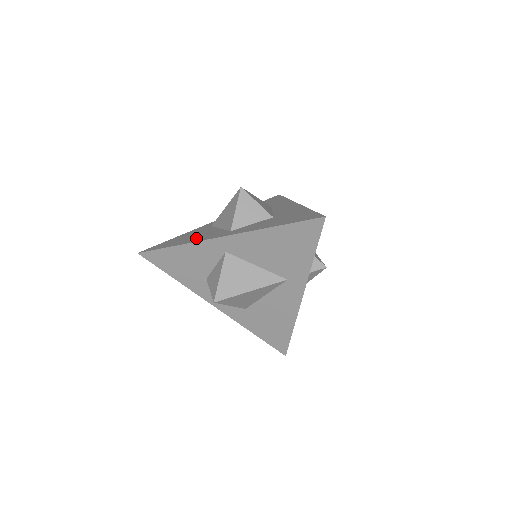
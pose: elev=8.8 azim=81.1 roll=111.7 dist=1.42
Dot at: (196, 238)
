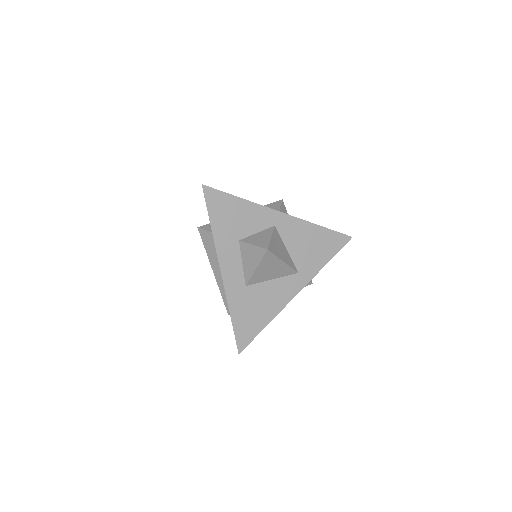
Dot at: occluded
